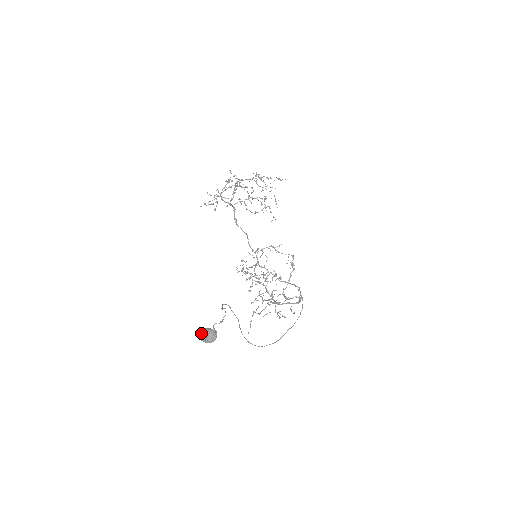
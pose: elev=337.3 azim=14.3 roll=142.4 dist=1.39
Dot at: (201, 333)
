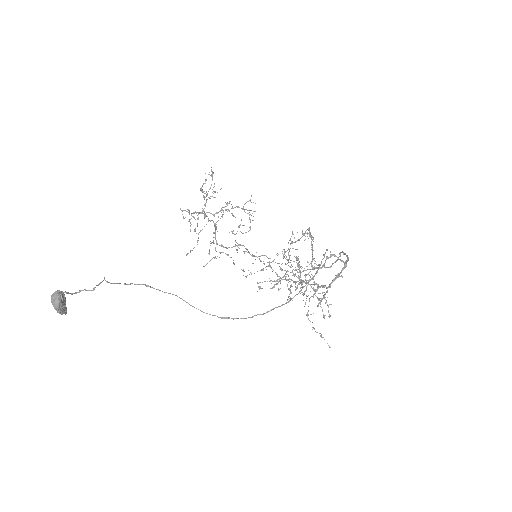
Dot at: (53, 305)
